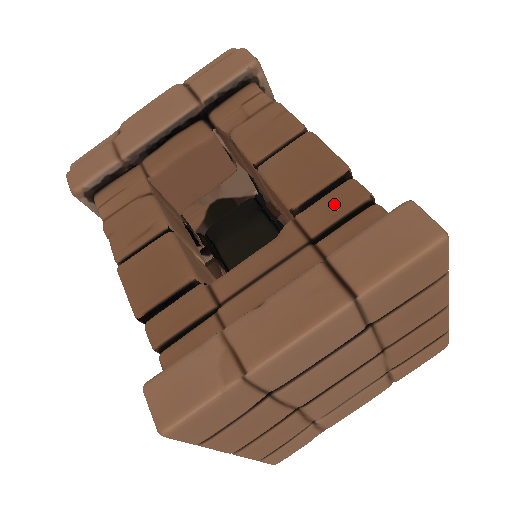
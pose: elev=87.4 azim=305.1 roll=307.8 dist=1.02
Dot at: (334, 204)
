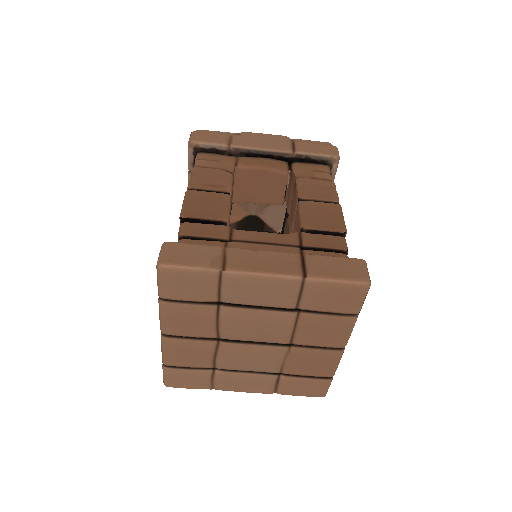
Dot at: (326, 240)
